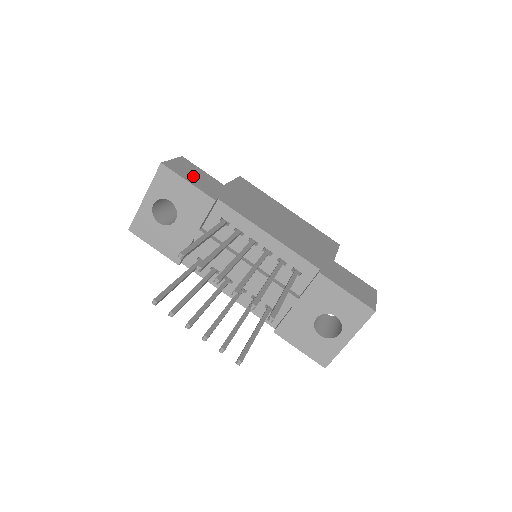
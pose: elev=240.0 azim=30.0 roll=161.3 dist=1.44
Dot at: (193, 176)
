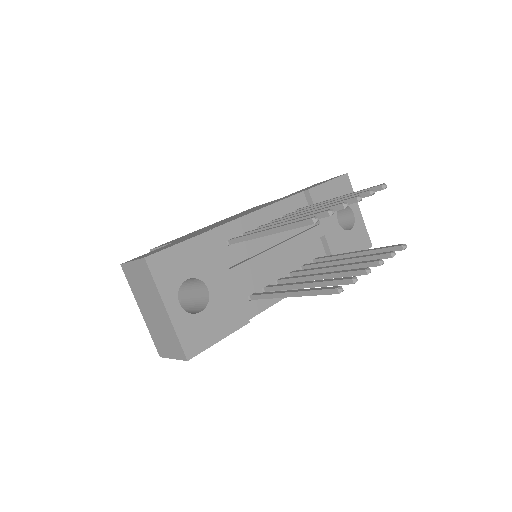
Dot at: occluded
